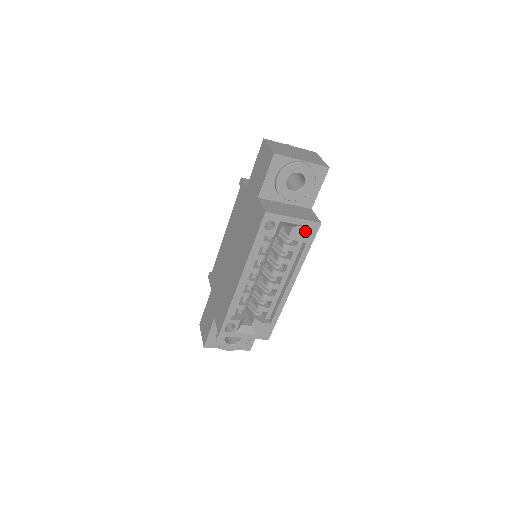
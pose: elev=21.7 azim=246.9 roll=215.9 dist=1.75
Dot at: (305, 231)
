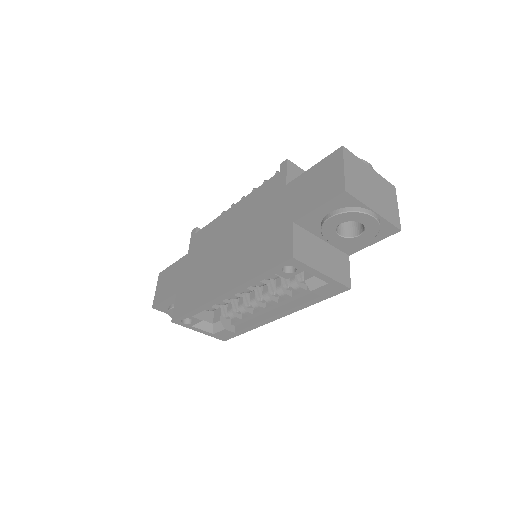
Dot at: (327, 288)
